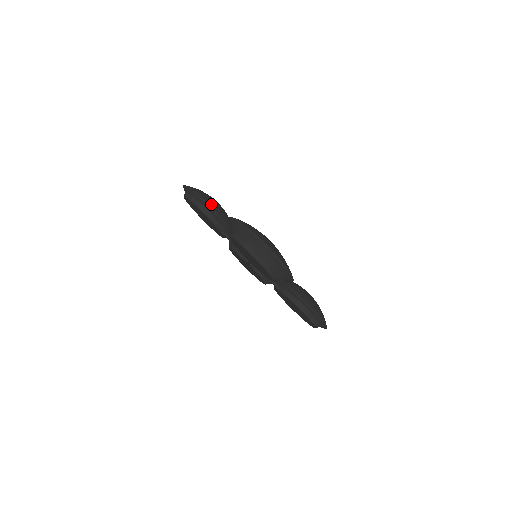
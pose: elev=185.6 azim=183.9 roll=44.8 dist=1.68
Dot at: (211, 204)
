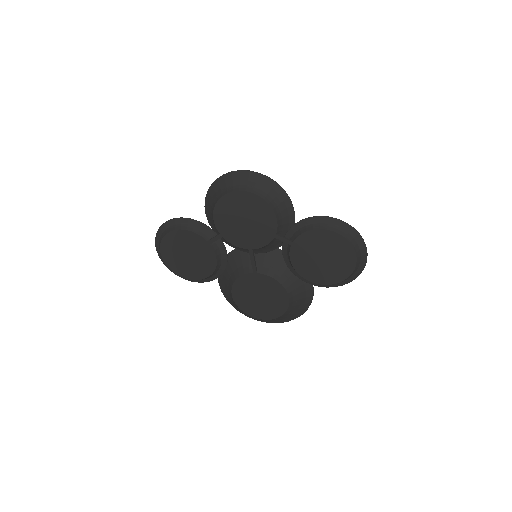
Dot at: occluded
